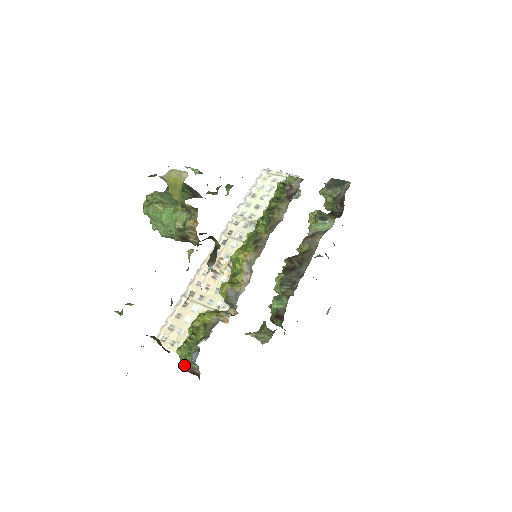
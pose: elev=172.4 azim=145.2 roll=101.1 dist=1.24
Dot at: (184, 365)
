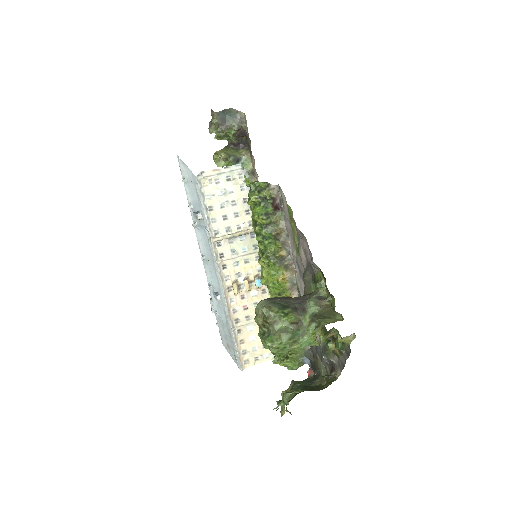
Dot at: occluded
